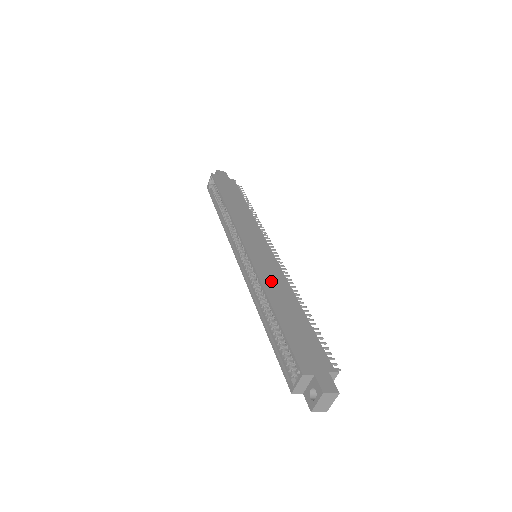
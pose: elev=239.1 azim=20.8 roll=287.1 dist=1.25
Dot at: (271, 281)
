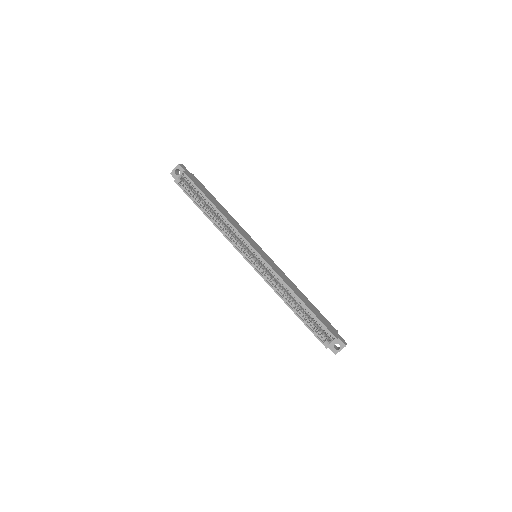
Dot at: (286, 280)
